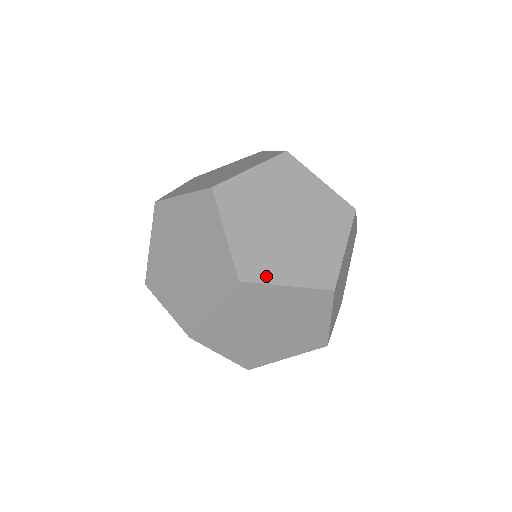
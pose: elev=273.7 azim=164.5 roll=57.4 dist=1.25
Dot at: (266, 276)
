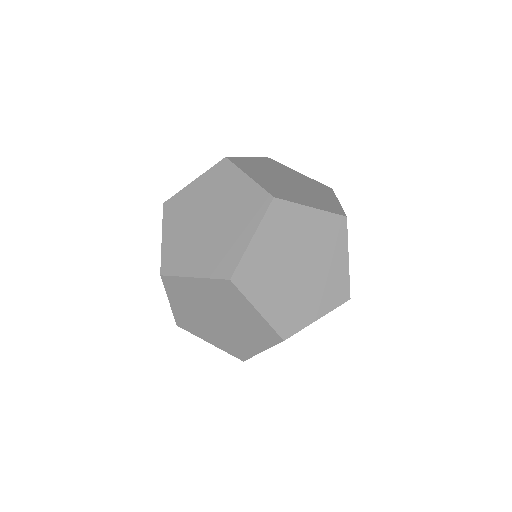
Dot at: (301, 323)
